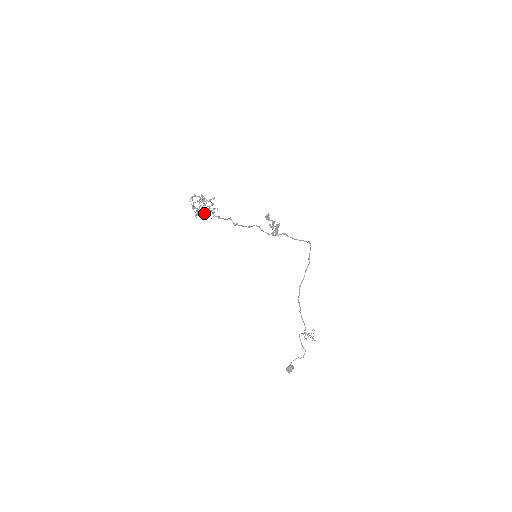
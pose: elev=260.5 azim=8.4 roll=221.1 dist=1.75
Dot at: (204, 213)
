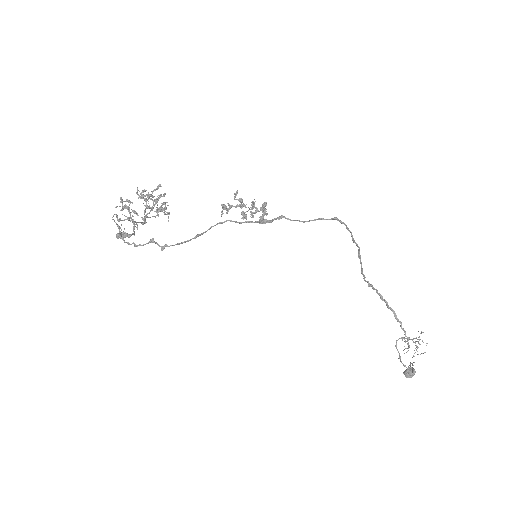
Dot at: (124, 235)
